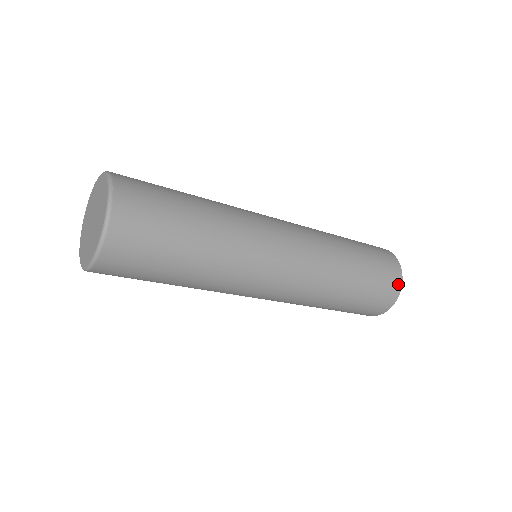
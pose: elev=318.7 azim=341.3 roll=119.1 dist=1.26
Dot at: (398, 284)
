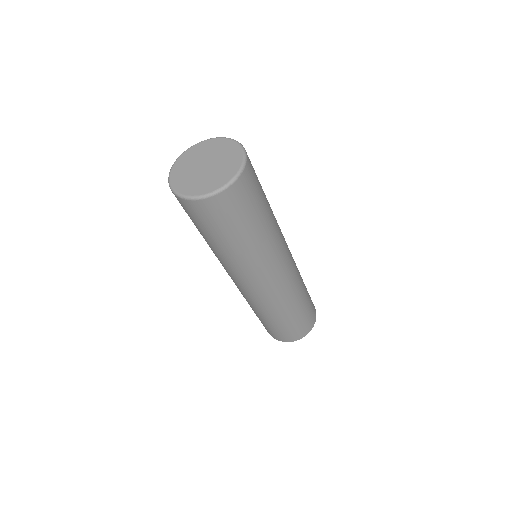
Dot at: (302, 336)
